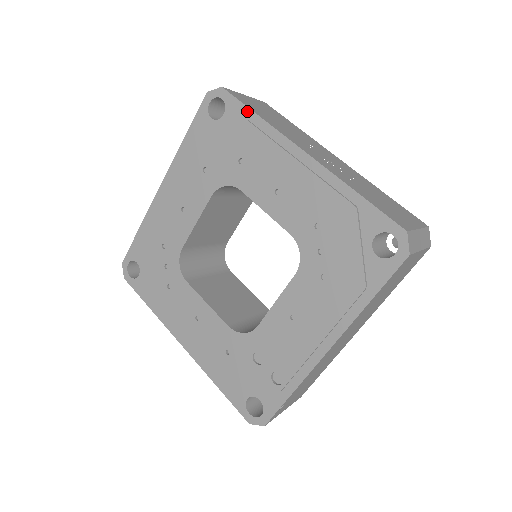
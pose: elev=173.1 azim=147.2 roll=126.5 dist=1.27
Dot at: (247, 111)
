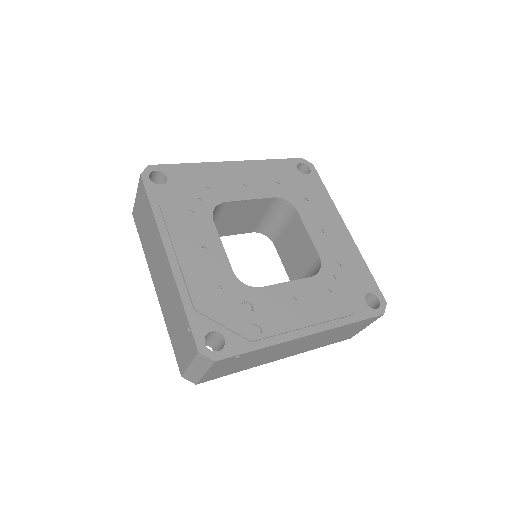
Dot at: (323, 186)
